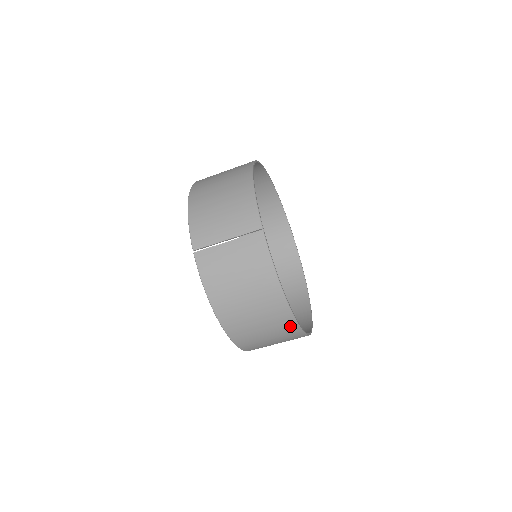
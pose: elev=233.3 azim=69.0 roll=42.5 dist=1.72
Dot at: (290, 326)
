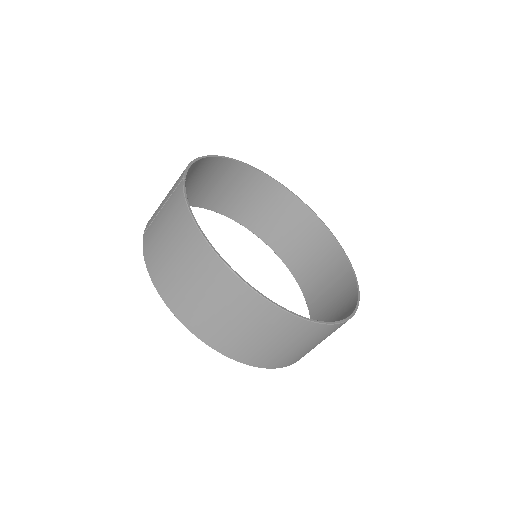
Dot at: (231, 283)
